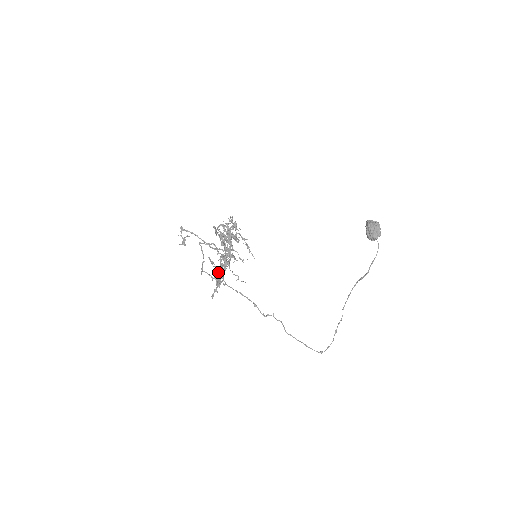
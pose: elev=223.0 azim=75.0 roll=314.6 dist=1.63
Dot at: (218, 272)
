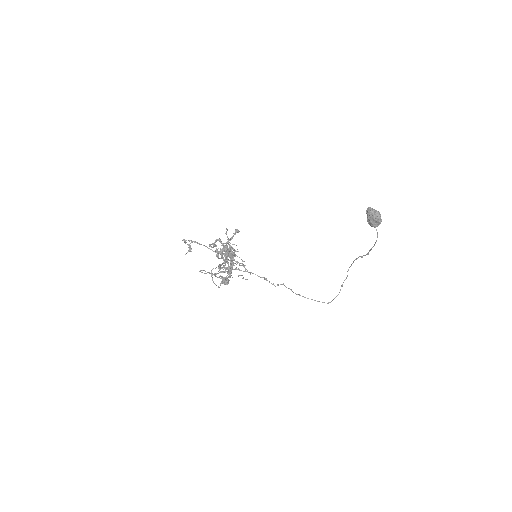
Dot at: (223, 283)
